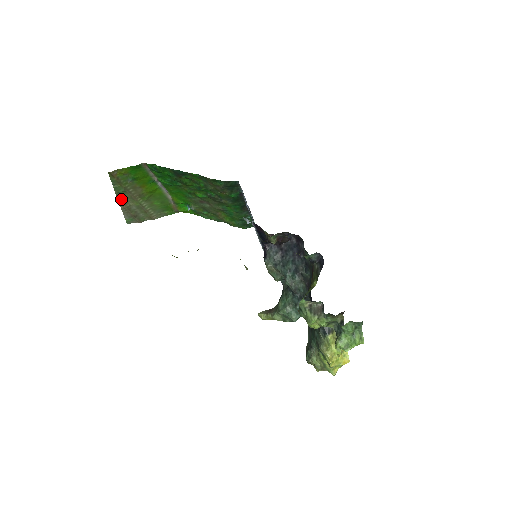
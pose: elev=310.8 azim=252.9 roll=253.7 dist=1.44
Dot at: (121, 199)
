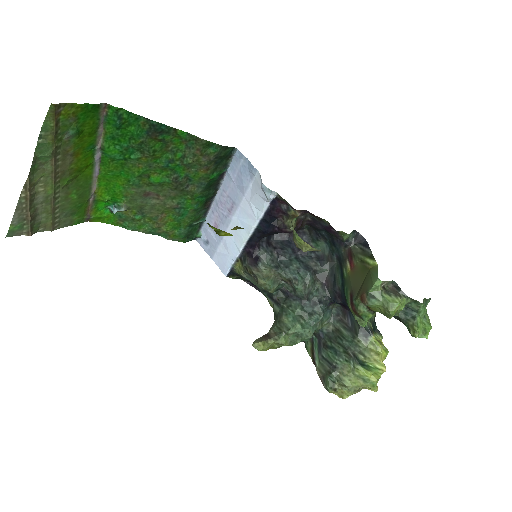
Dot at: (32, 175)
